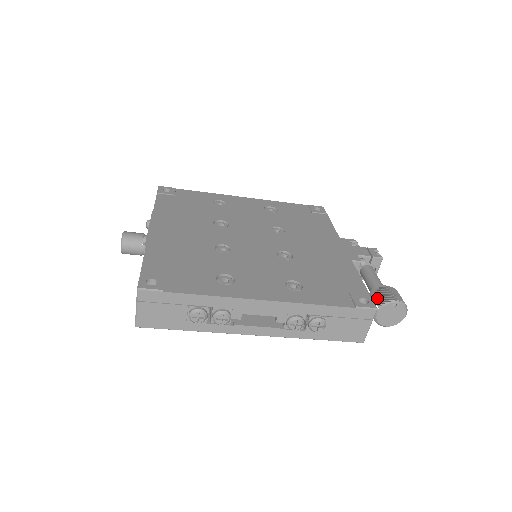
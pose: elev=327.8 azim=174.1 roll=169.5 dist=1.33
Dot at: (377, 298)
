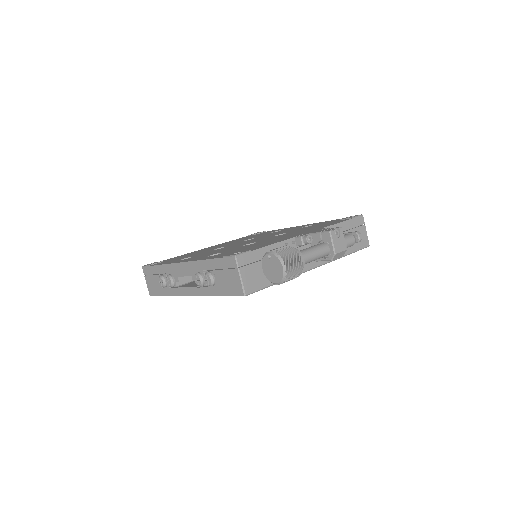
Dot at: occluded
